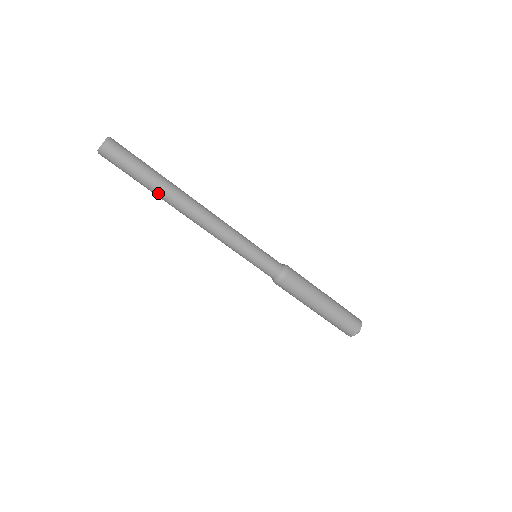
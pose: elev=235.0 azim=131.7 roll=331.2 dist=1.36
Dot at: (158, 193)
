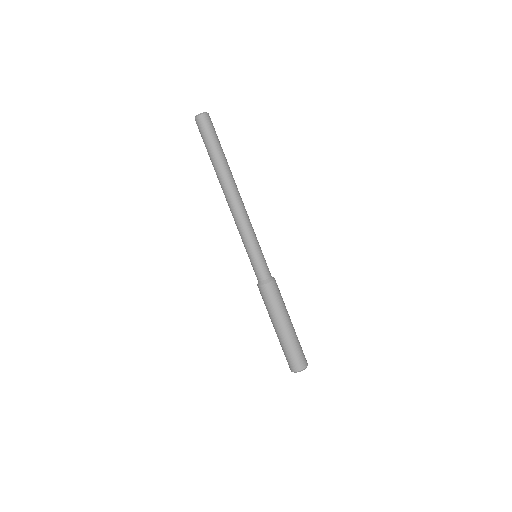
Dot at: (220, 164)
